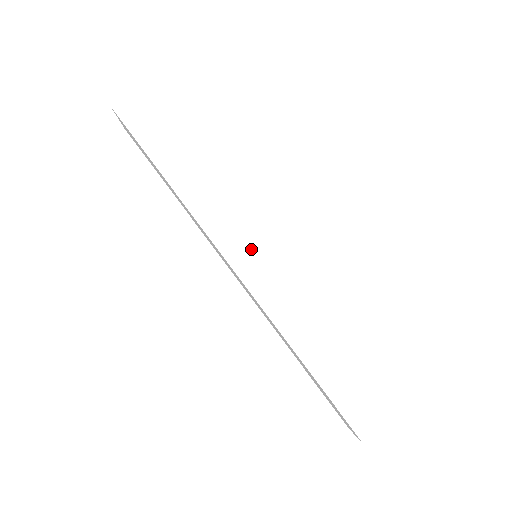
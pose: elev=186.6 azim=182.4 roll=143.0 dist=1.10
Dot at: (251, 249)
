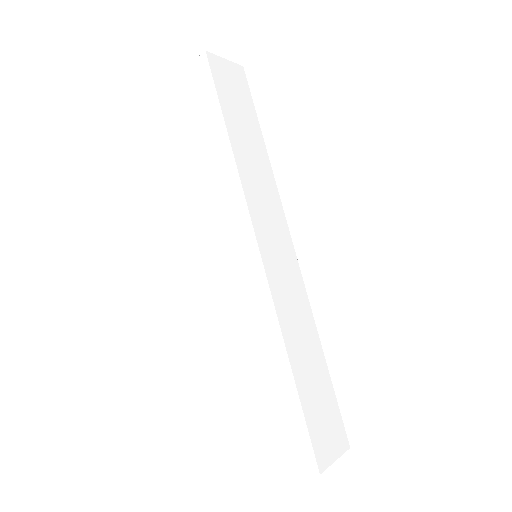
Dot at: (274, 242)
